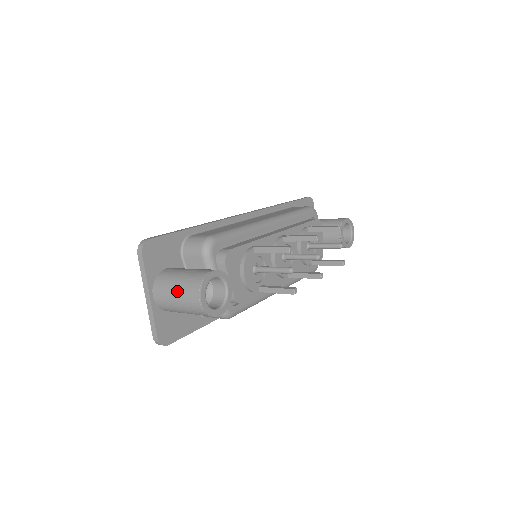
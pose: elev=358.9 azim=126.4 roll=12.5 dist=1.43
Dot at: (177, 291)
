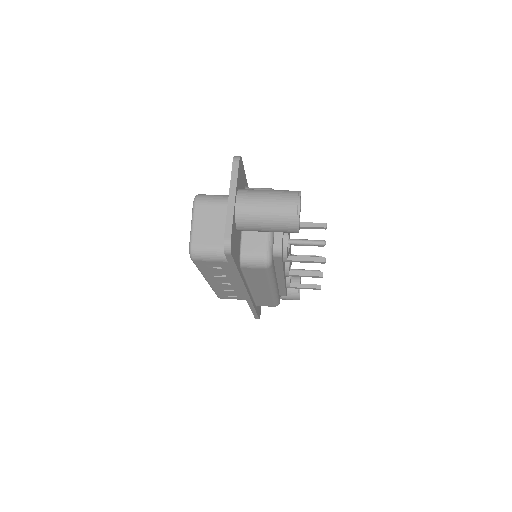
Dot at: (270, 196)
